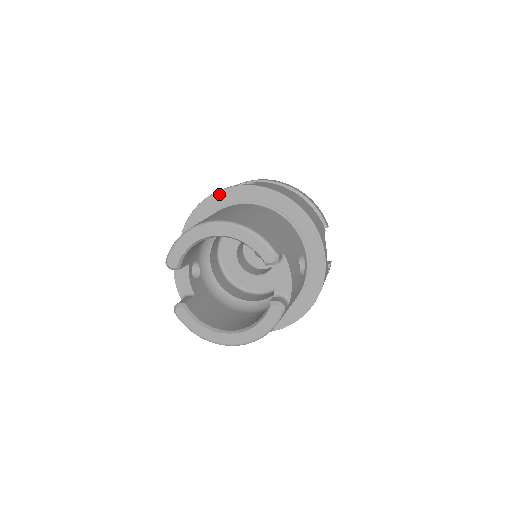
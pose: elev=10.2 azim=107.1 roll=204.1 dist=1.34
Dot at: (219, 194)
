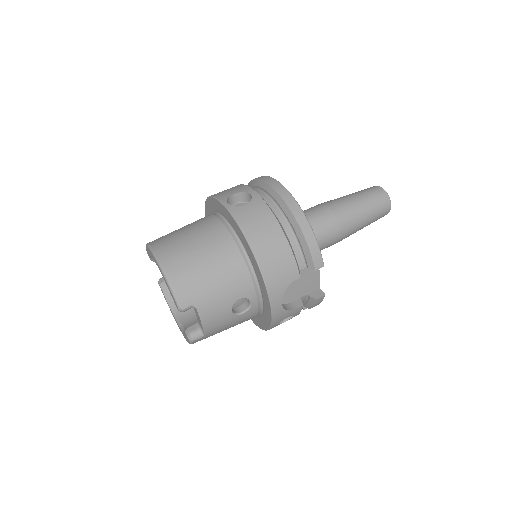
Dot at: (215, 200)
